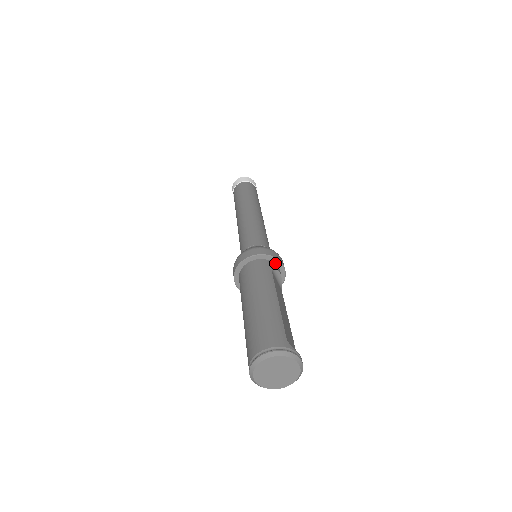
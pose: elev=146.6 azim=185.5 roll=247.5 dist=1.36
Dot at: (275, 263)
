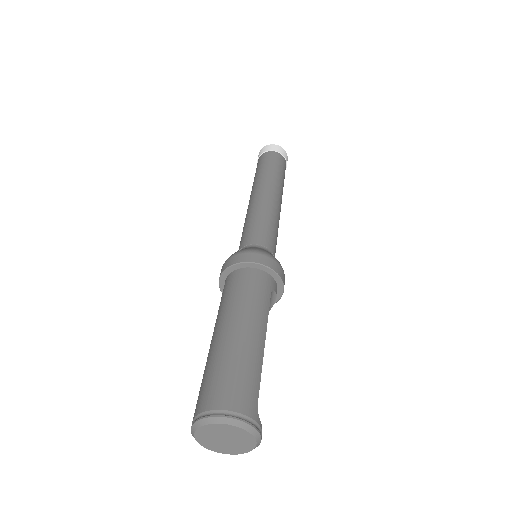
Dot at: (277, 283)
